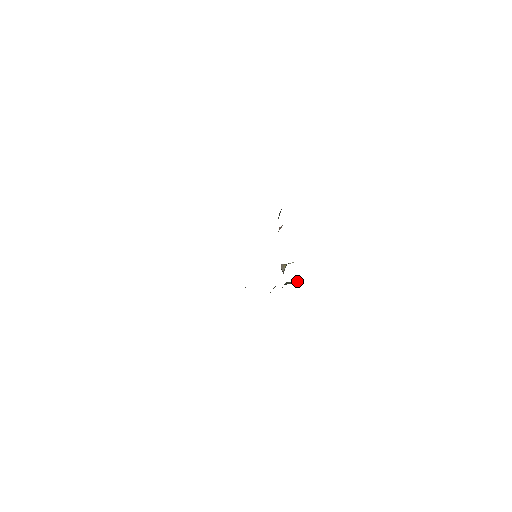
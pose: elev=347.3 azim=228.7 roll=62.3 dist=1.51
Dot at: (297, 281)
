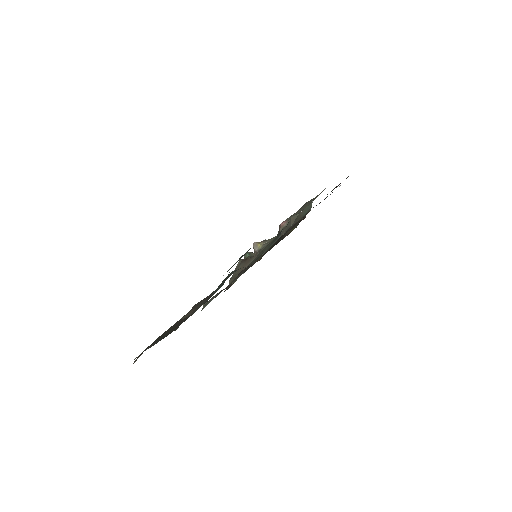
Dot at: occluded
